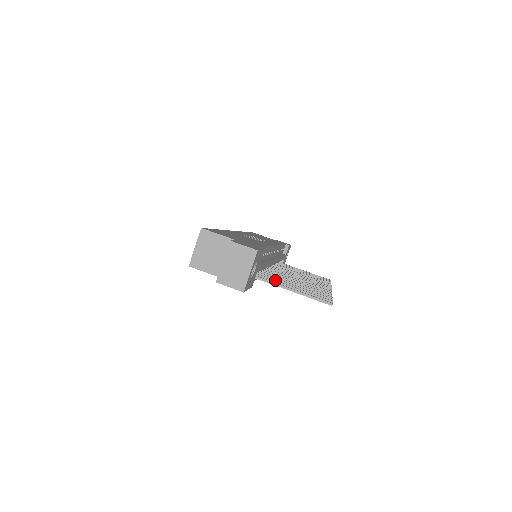
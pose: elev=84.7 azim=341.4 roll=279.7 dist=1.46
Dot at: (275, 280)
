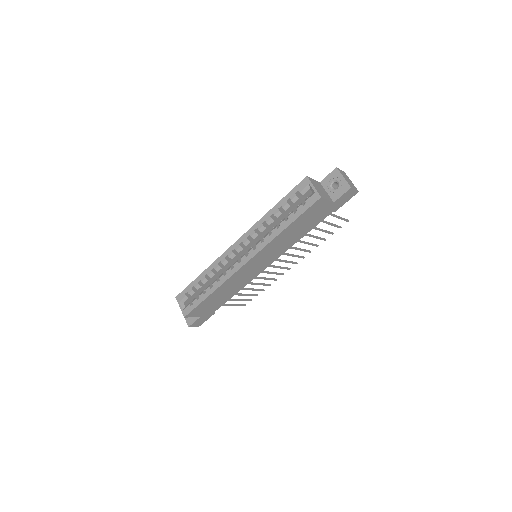
Dot at: occluded
